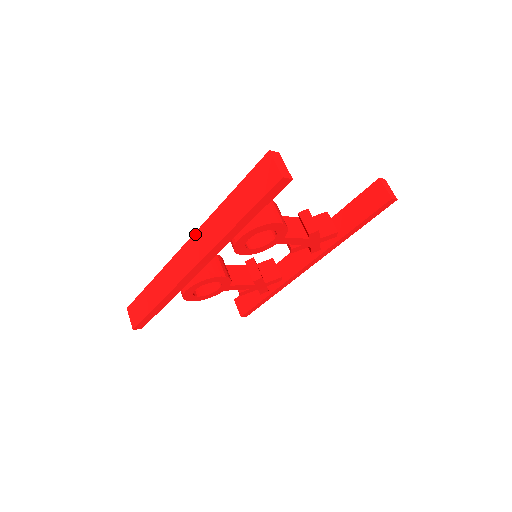
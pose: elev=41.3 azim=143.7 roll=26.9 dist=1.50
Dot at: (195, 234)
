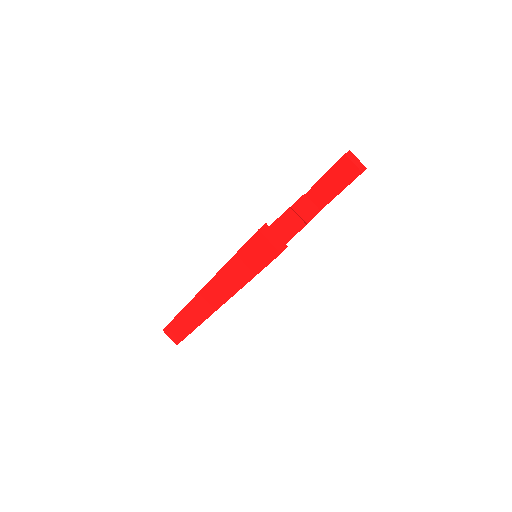
Dot at: (207, 285)
